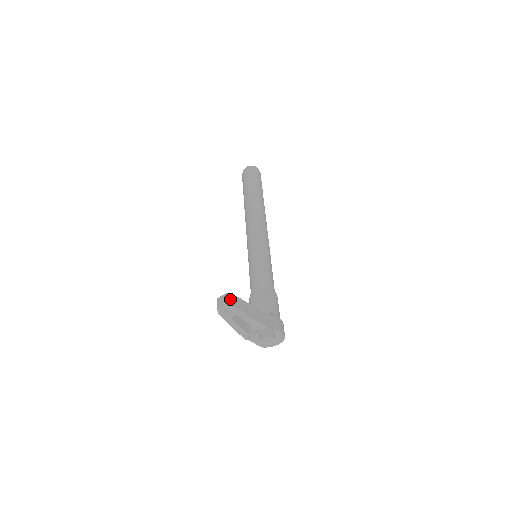
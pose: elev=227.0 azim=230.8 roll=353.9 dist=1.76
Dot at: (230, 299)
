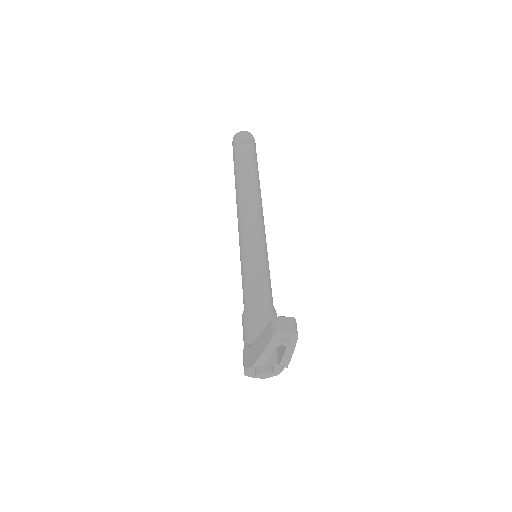
Dot at: occluded
